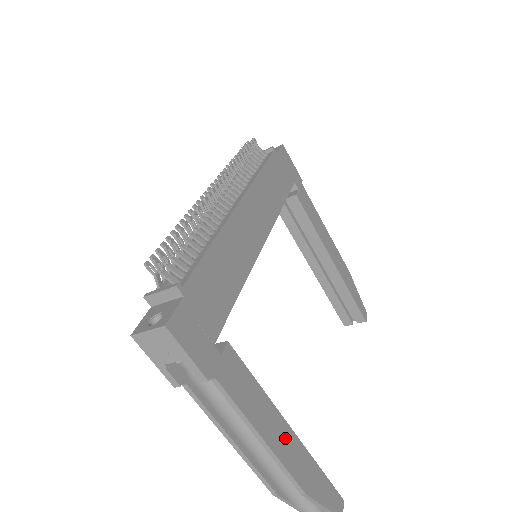
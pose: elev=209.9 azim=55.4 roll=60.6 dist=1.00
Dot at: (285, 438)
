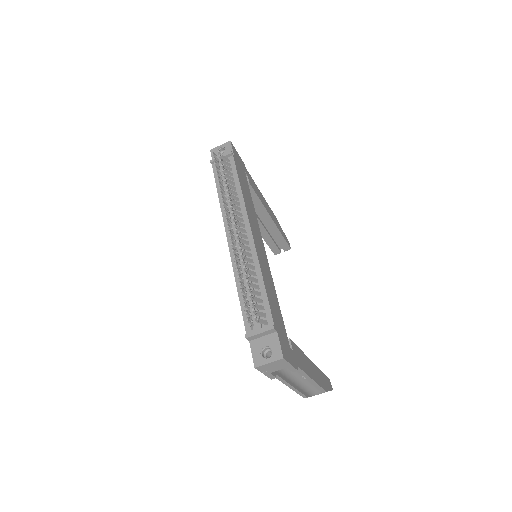
Dot at: (314, 370)
